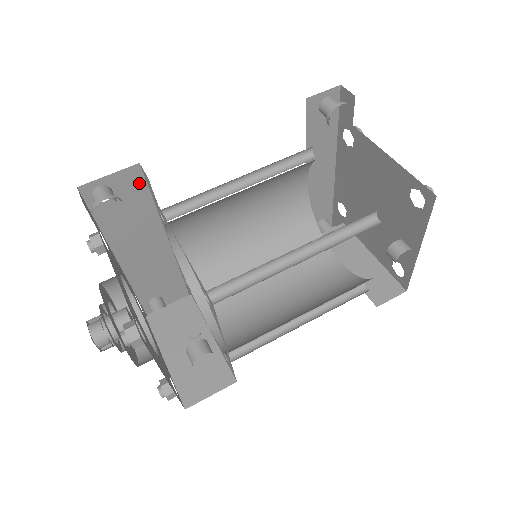
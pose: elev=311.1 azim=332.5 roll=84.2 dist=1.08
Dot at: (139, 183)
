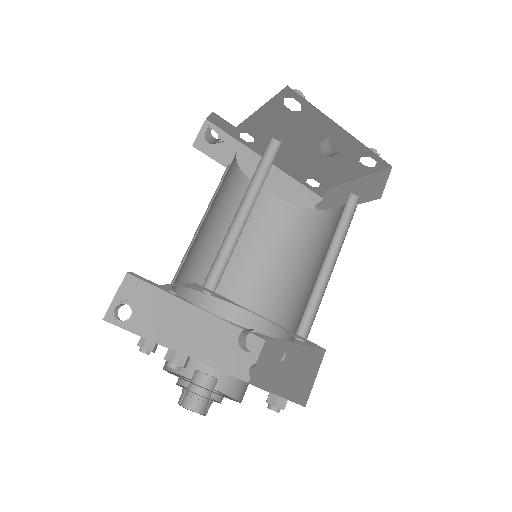
Dot at: (141, 286)
